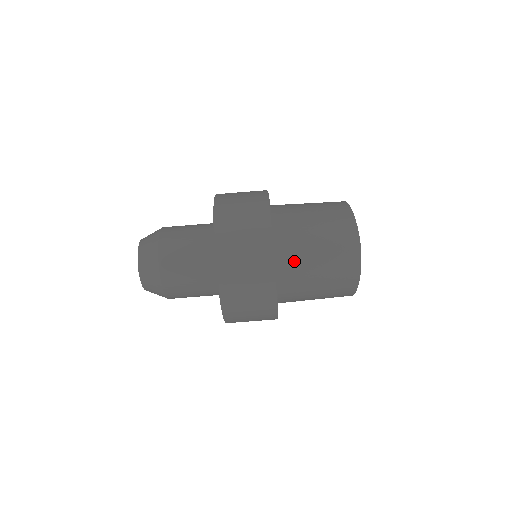
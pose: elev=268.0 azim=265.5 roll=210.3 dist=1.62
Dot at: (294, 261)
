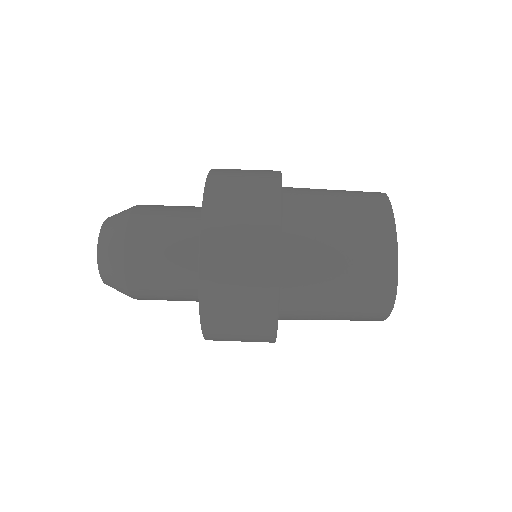
Dot at: (303, 307)
